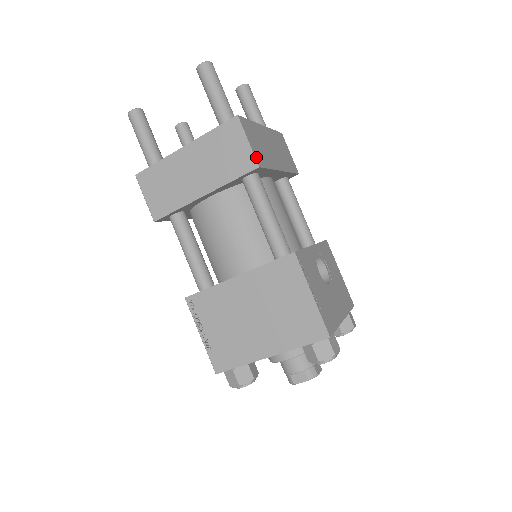
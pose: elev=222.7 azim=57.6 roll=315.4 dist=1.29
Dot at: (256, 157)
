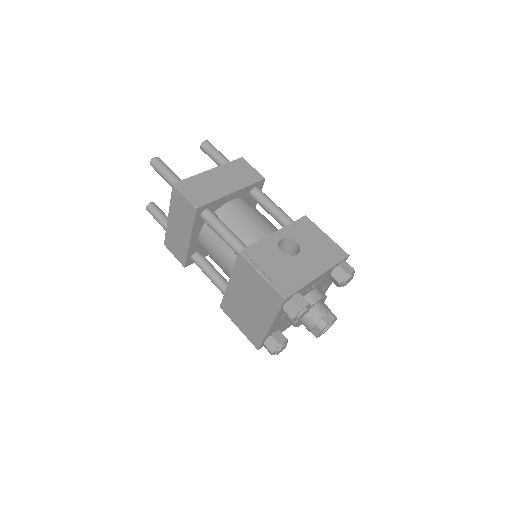
Dot at: (194, 203)
